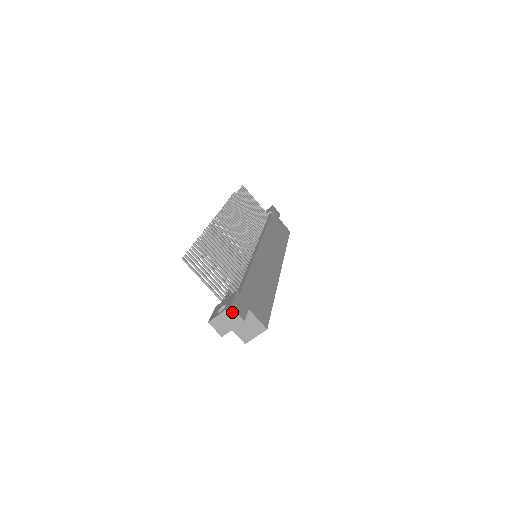
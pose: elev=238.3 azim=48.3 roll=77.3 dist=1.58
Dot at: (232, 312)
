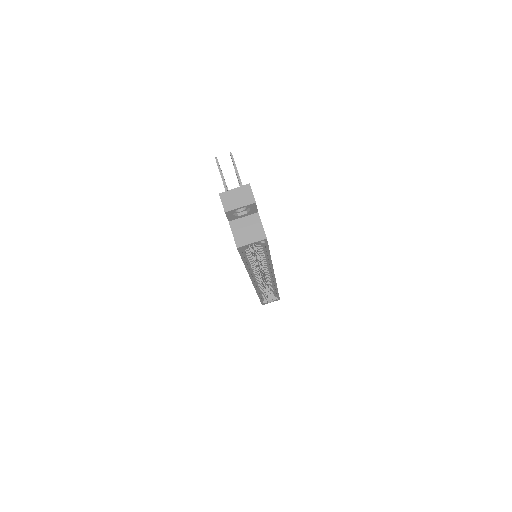
Dot at: (248, 190)
